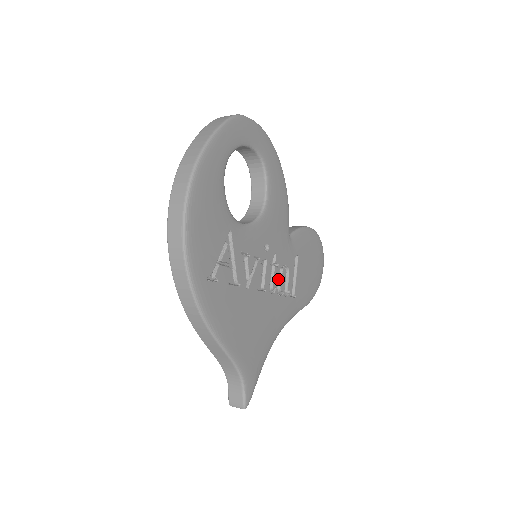
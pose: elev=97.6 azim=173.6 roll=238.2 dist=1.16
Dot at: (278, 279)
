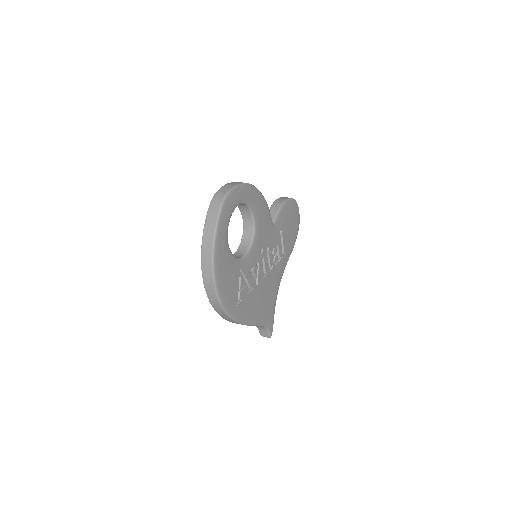
Dot at: (273, 258)
